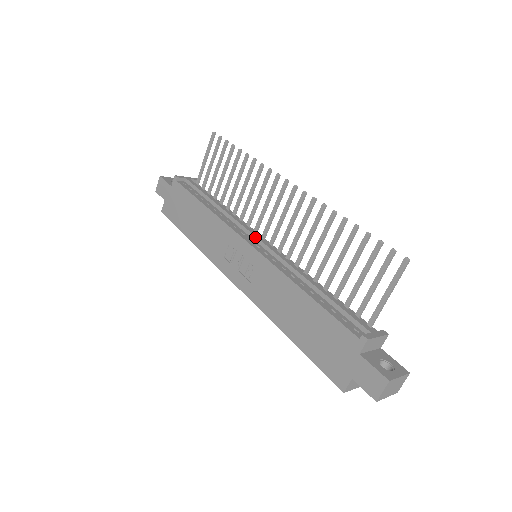
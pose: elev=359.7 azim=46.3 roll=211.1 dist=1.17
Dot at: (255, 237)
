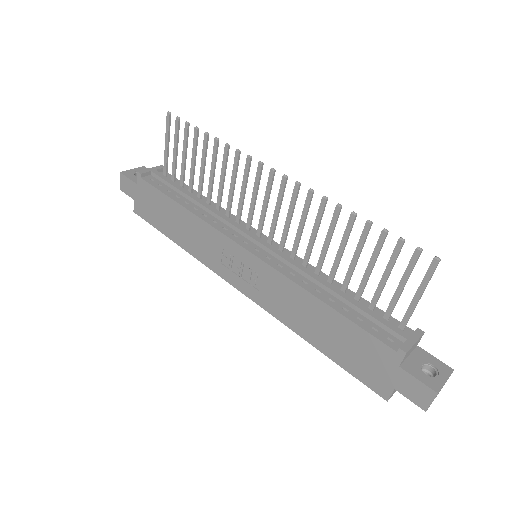
Dot at: (250, 238)
